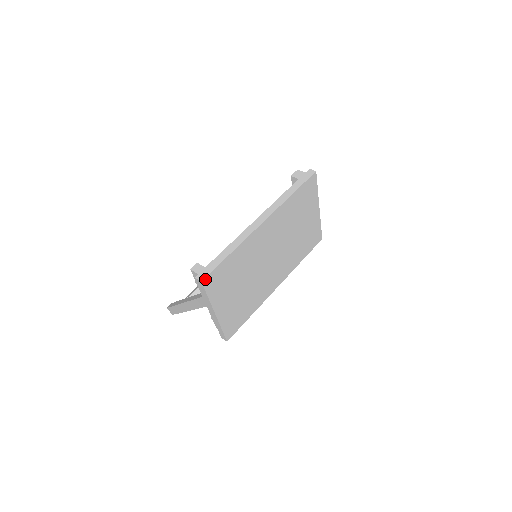
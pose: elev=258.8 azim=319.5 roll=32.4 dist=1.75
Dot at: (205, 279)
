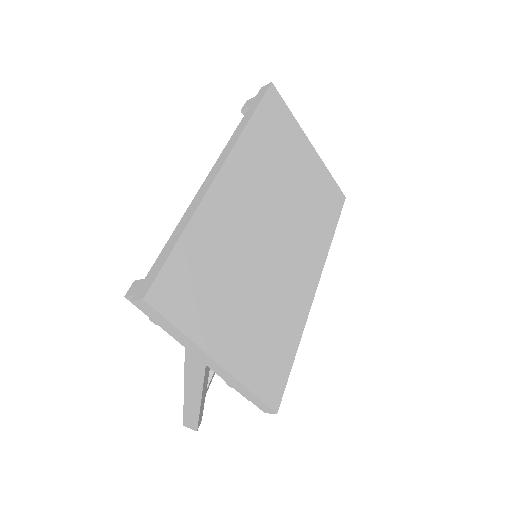
Dot at: (150, 293)
